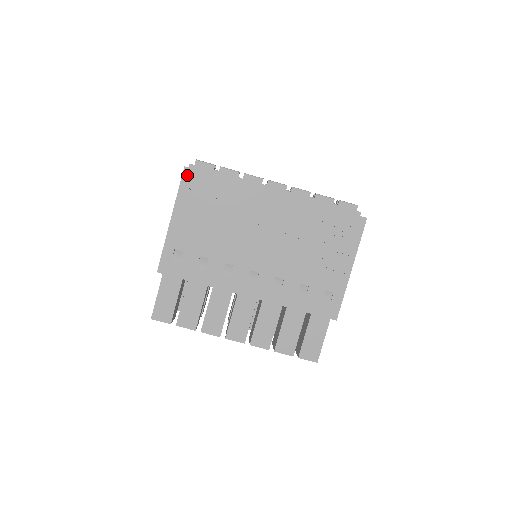
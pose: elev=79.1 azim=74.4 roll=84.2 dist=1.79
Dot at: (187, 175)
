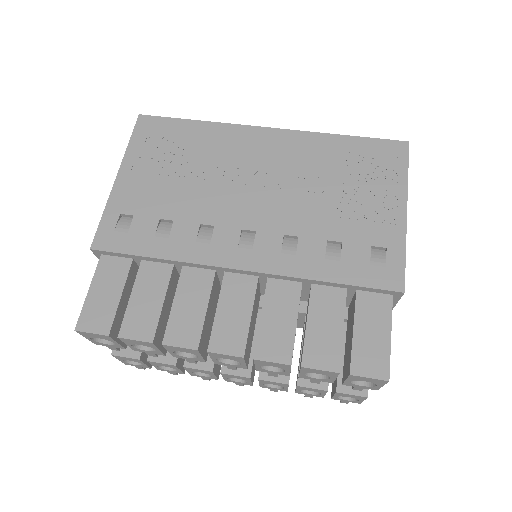
Dot at: (142, 123)
